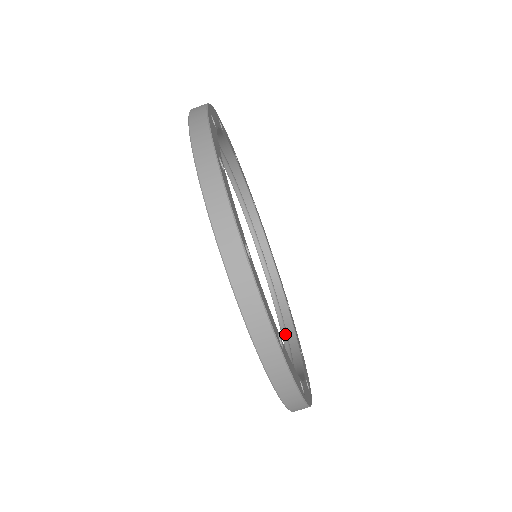
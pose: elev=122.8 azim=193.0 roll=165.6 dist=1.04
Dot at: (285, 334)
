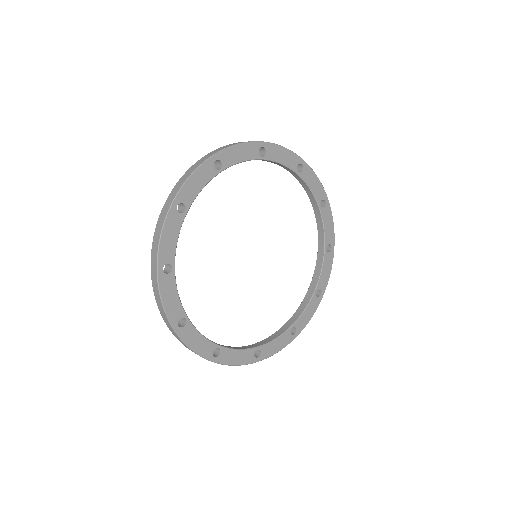
Dot at: (297, 312)
